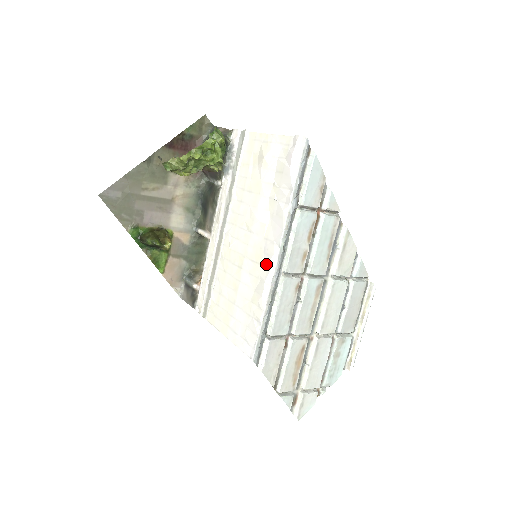
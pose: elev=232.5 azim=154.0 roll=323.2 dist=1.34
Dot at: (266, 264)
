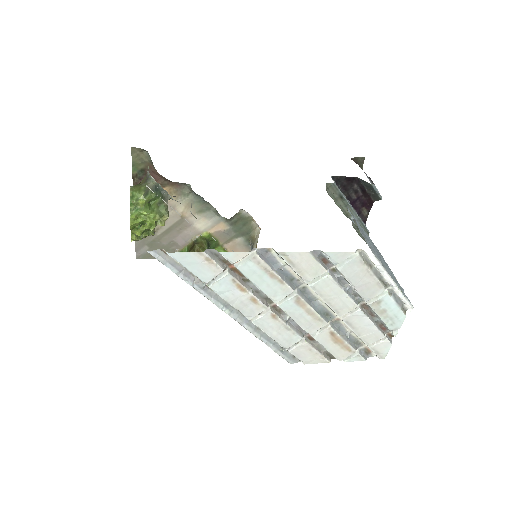
Dot at: occluded
